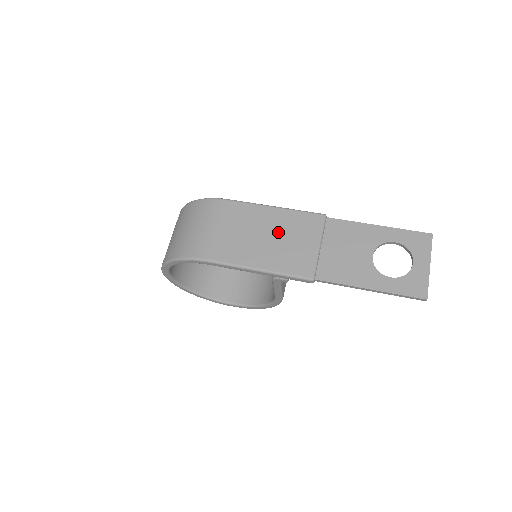
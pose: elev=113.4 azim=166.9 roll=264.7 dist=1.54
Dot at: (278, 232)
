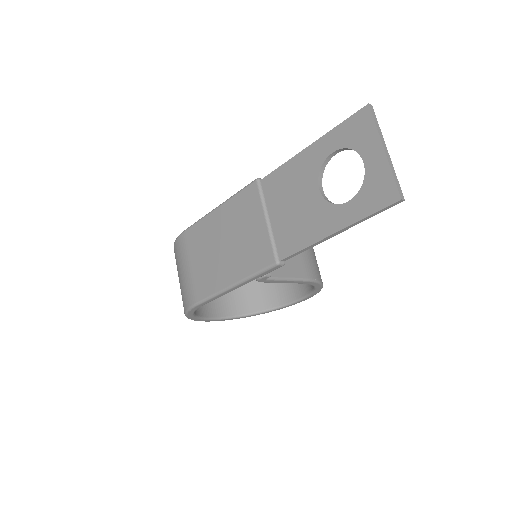
Dot at: (229, 233)
